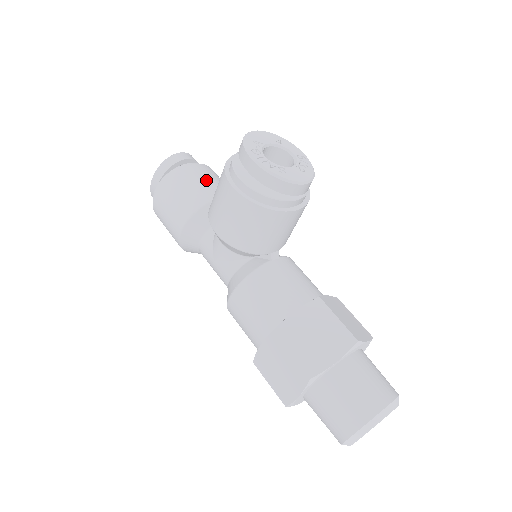
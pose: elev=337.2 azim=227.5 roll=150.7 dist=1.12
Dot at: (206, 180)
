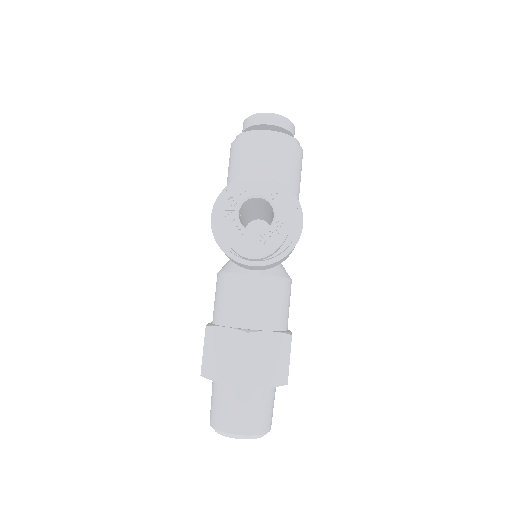
Dot at: (263, 161)
